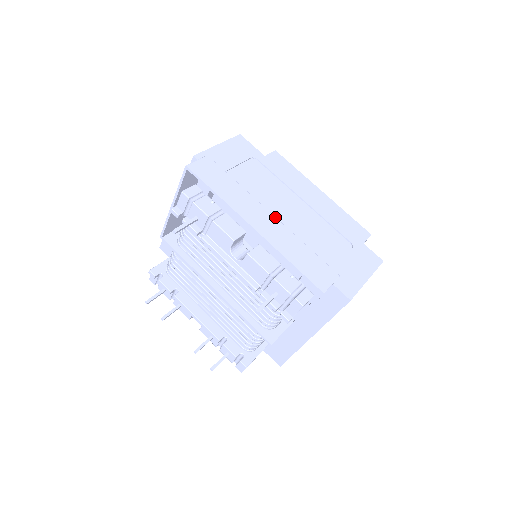
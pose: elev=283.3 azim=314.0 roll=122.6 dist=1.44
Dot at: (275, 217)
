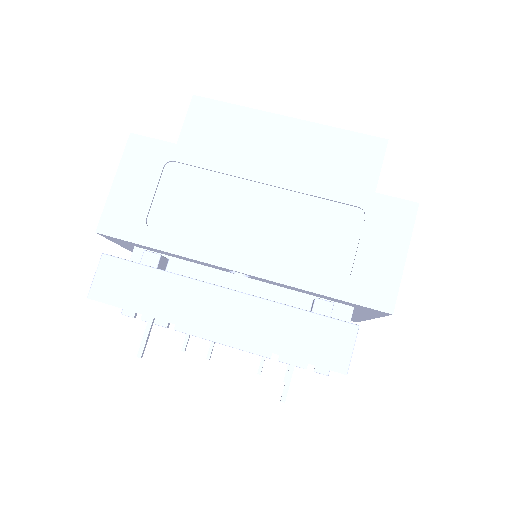
Dot at: (233, 291)
